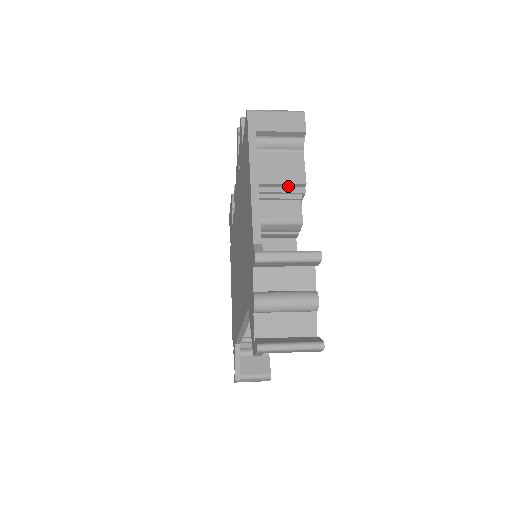
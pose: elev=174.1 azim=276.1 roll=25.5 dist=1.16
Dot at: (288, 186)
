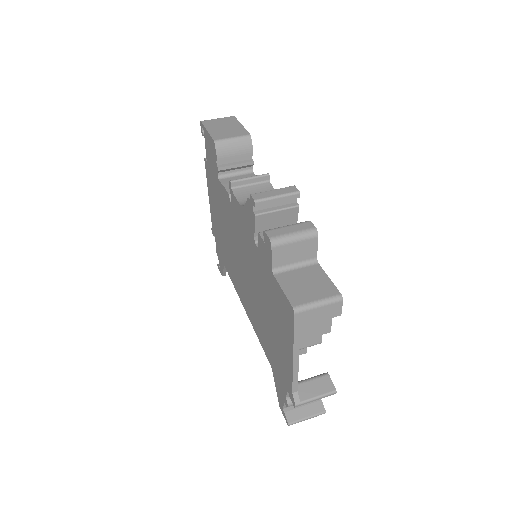
Dot at: (316, 333)
